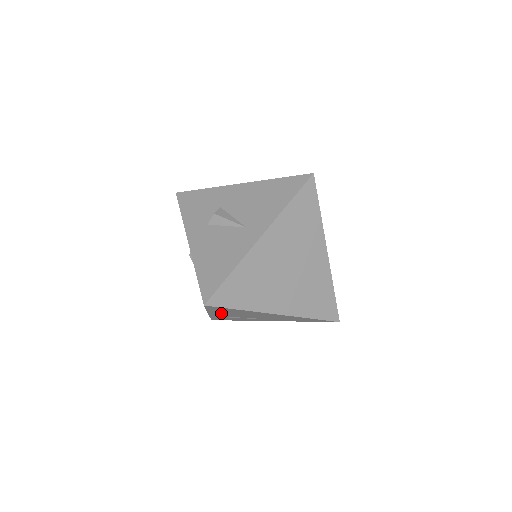
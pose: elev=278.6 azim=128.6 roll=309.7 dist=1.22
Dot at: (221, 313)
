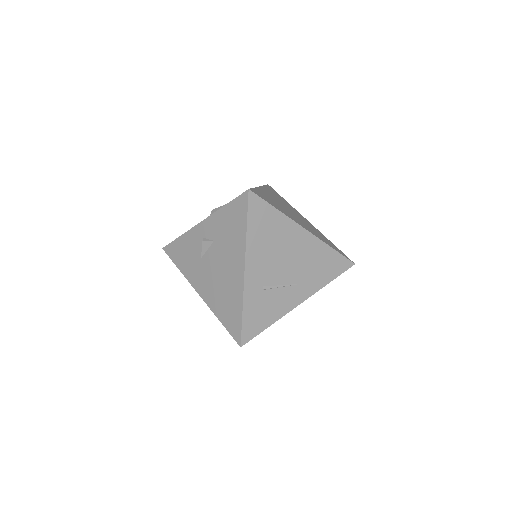
Dot at: (257, 255)
